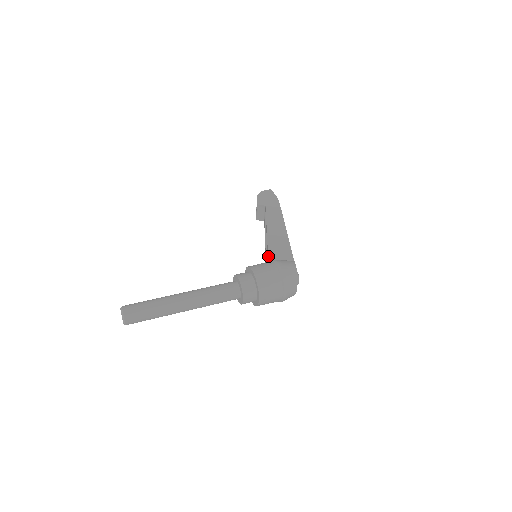
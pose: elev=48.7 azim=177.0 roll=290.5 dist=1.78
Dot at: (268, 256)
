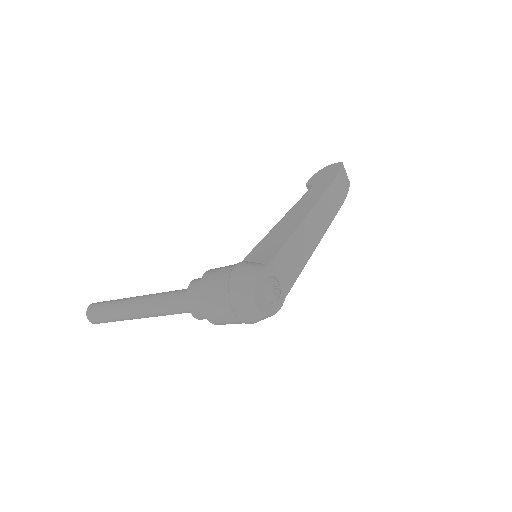
Dot at: (246, 256)
